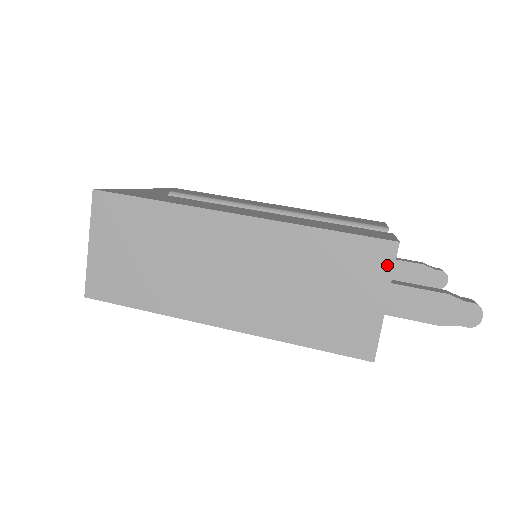
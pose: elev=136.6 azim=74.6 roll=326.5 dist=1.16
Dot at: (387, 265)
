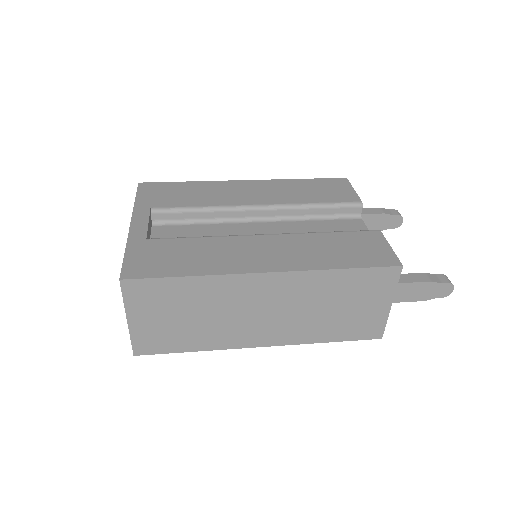
Dot at: (393, 282)
